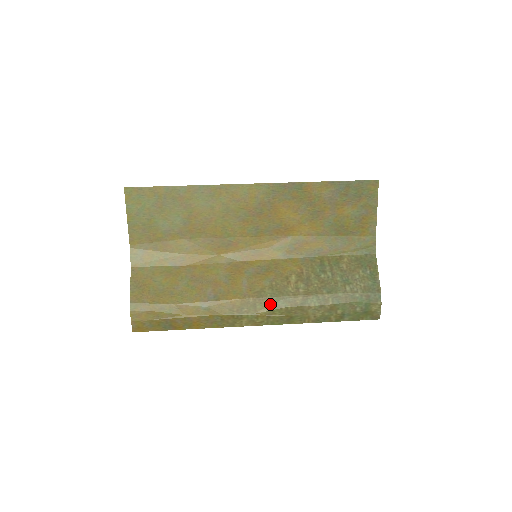
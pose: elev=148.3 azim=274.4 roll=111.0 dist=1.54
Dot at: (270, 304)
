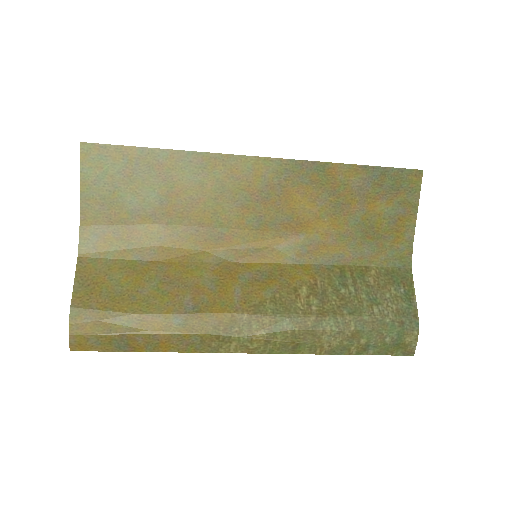
Dot at: (271, 324)
